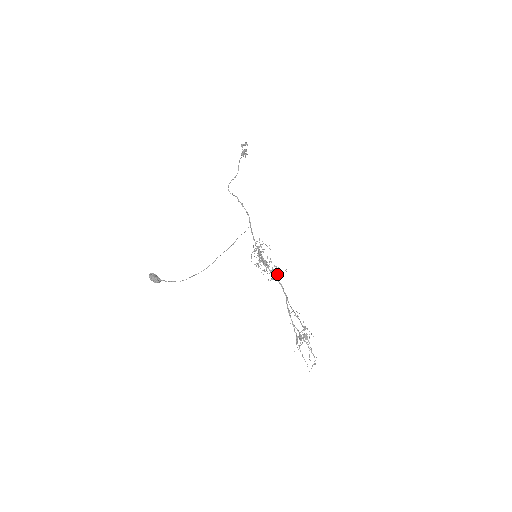
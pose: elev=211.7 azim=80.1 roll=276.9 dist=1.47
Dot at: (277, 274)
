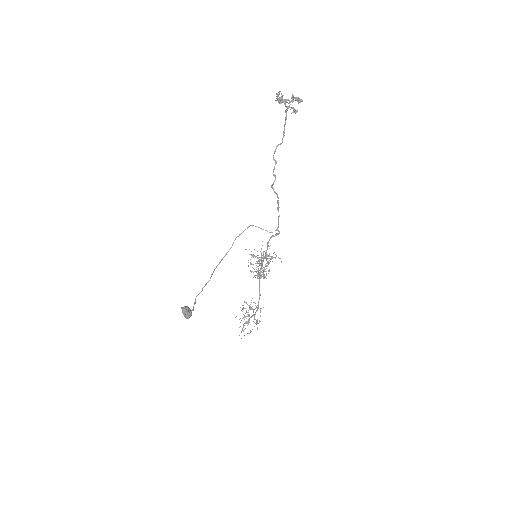
Dot at: (265, 276)
